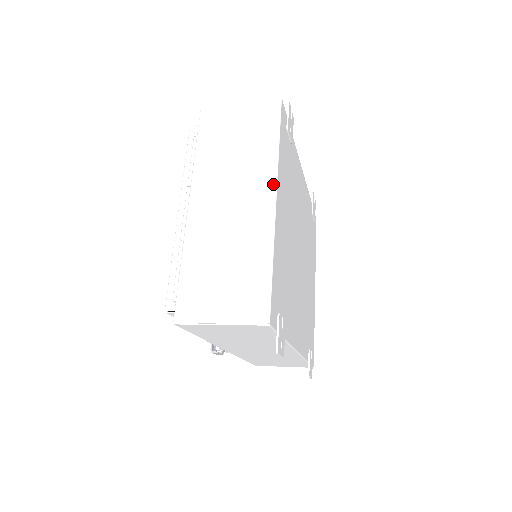
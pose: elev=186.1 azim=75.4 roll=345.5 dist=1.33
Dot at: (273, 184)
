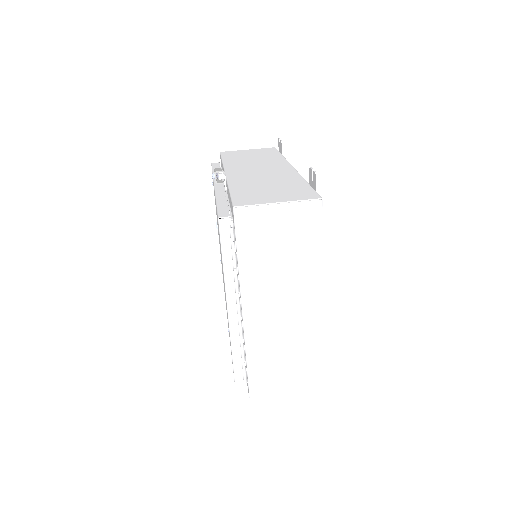
Dot at: (320, 291)
